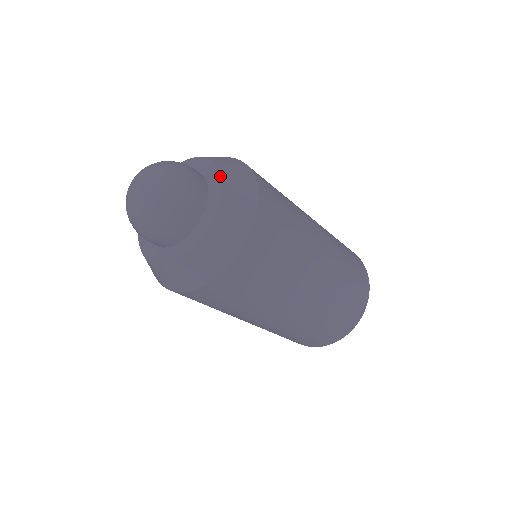
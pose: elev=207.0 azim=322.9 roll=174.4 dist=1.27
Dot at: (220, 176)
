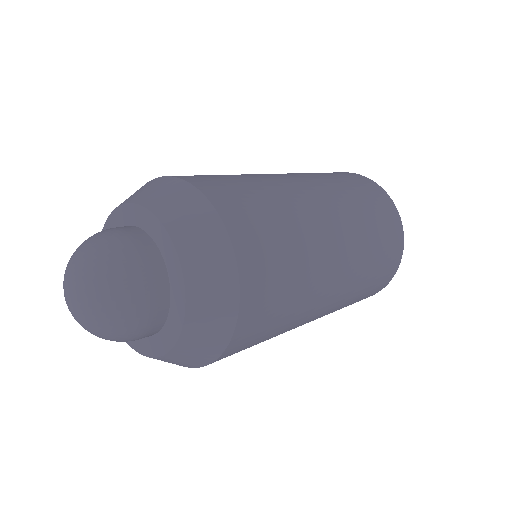
Dot at: (176, 253)
